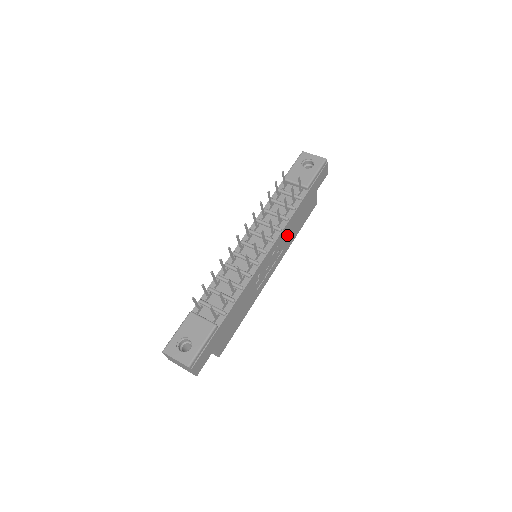
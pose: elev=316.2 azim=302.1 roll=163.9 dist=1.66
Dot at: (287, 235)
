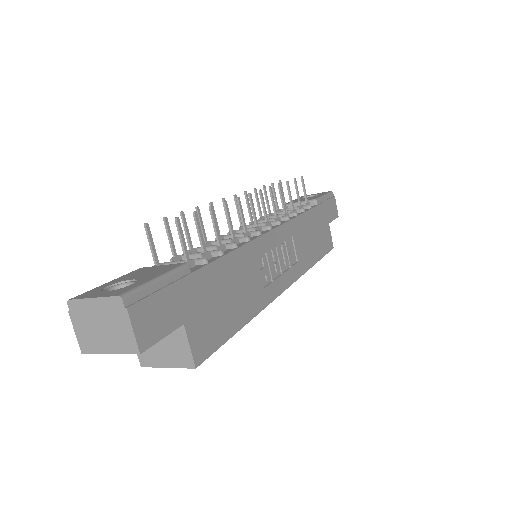
Dot at: (299, 241)
